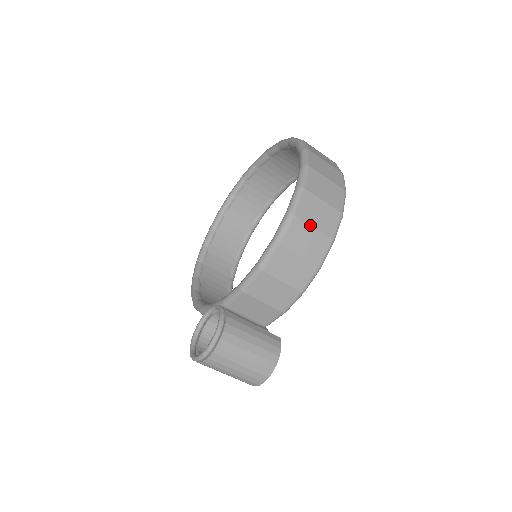
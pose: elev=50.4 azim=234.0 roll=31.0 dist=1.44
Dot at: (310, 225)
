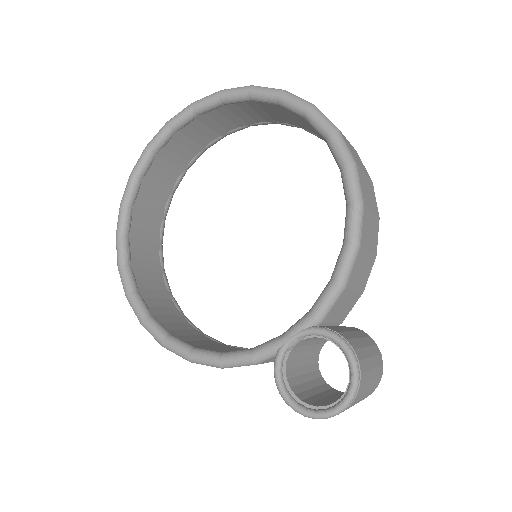
Dot at: (363, 171)
